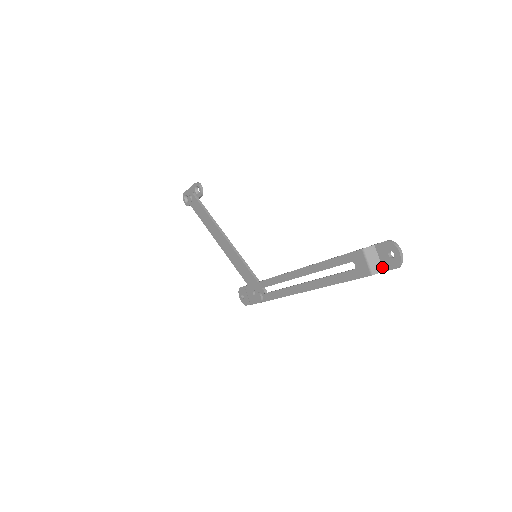
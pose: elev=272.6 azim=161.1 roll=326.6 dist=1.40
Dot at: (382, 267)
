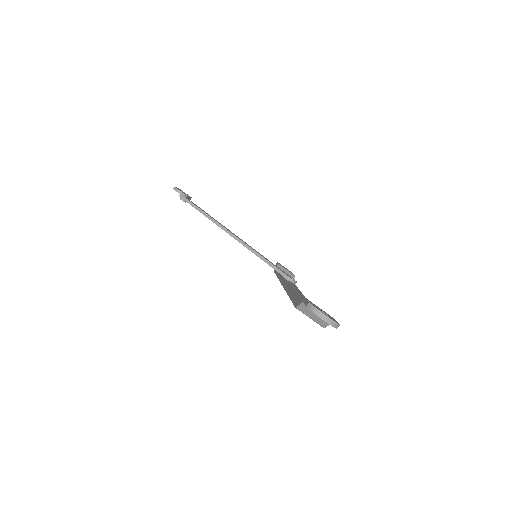
Dot at: occluded
